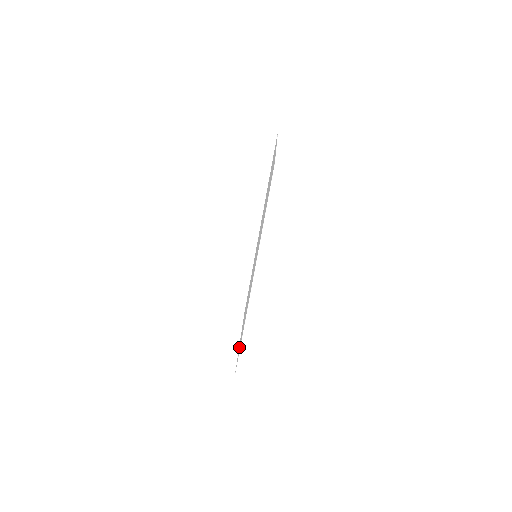
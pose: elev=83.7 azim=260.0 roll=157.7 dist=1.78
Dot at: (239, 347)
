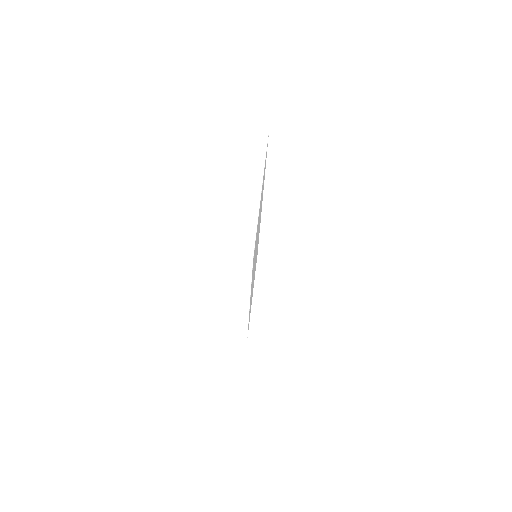
Dot at: occluded
